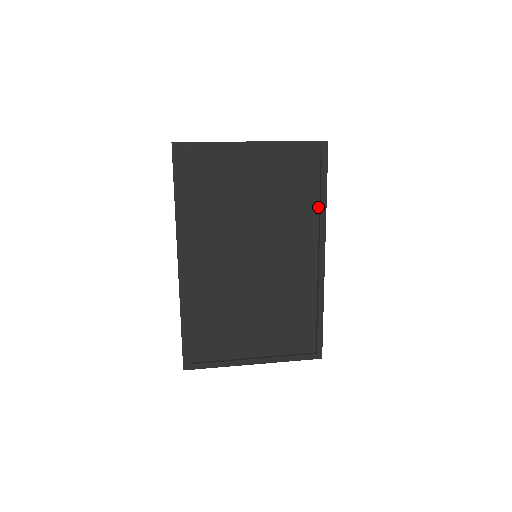
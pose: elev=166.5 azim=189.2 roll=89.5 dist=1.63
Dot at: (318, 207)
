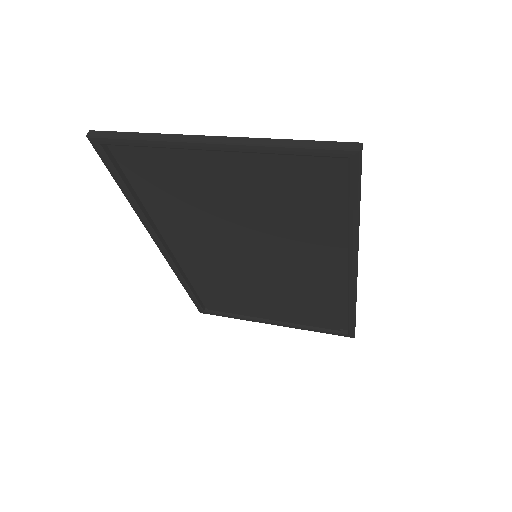
Dot at: (346, 224)
